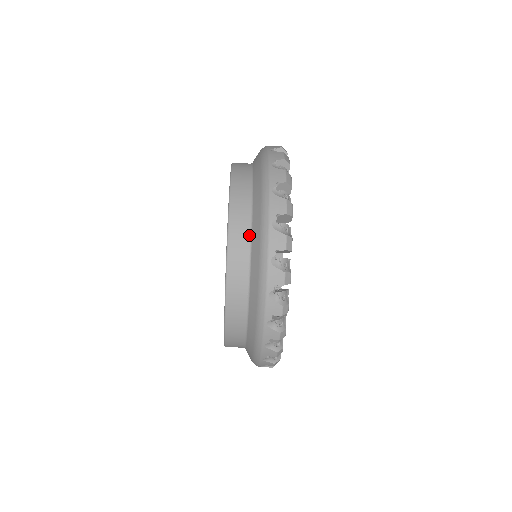
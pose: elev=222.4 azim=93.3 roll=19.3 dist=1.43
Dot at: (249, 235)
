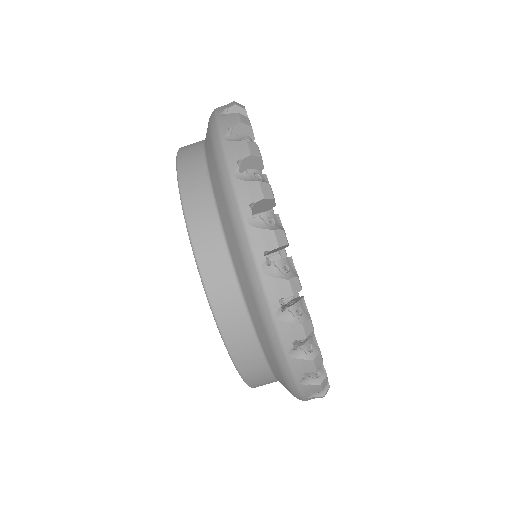
Dot at: (206, 175)
